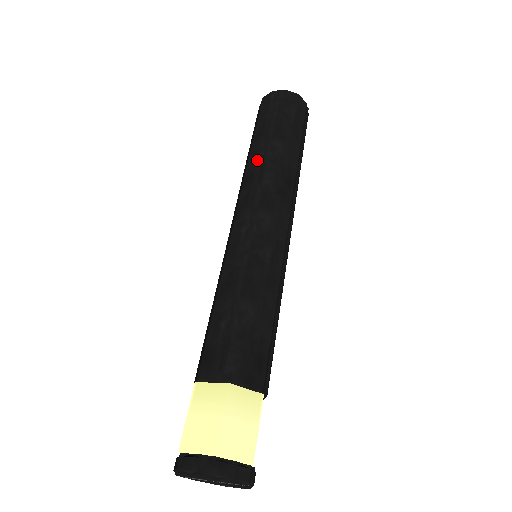
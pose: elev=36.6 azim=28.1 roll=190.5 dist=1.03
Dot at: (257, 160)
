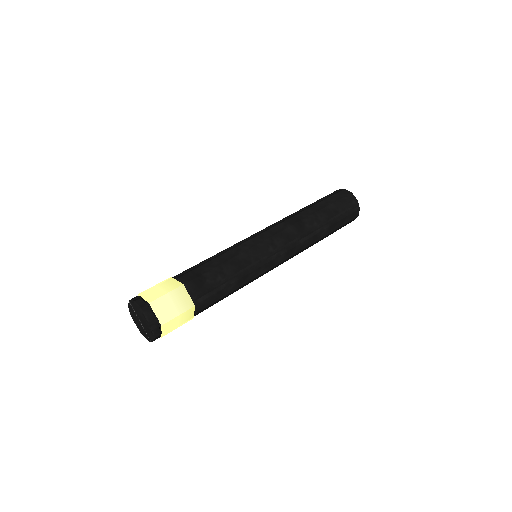
Dot at: (313, 225)
